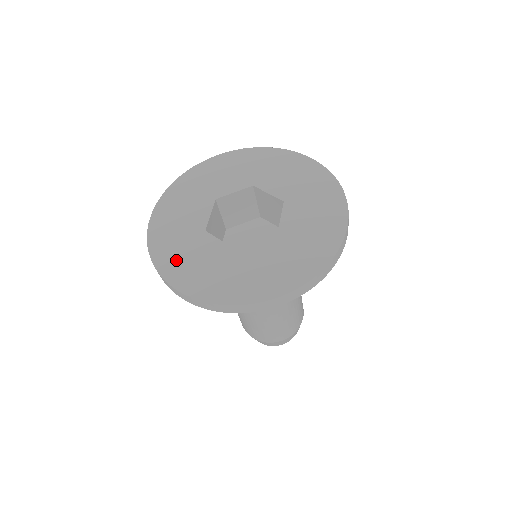
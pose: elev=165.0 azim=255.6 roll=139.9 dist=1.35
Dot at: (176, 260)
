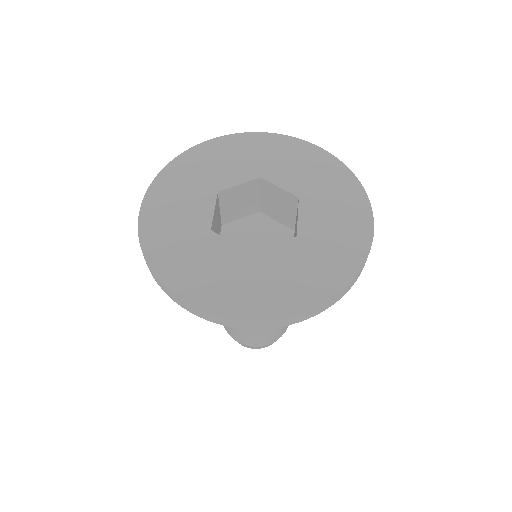
Dot at: (180, 265)
